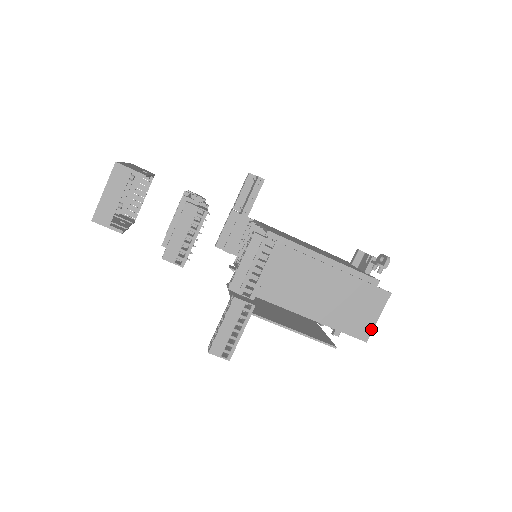
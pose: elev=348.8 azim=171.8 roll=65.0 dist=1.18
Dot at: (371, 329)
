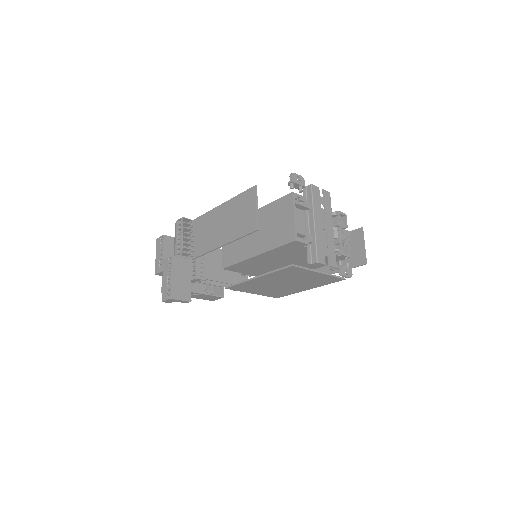
Dot at: (255, 219)
